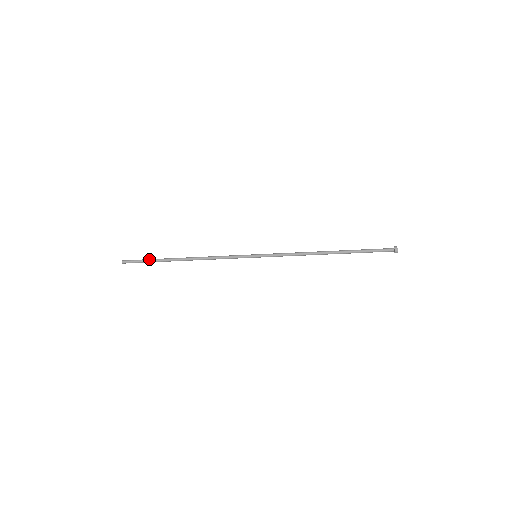
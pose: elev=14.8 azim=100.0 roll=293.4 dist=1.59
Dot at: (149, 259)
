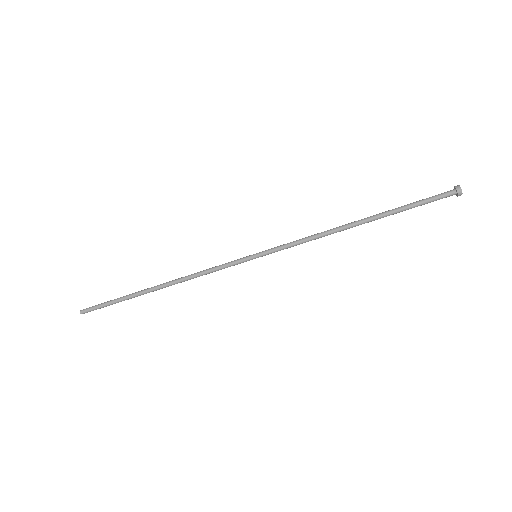
Dot at: (116, 299)
